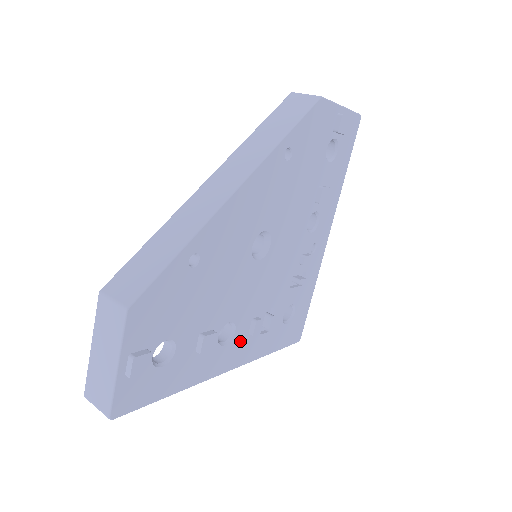
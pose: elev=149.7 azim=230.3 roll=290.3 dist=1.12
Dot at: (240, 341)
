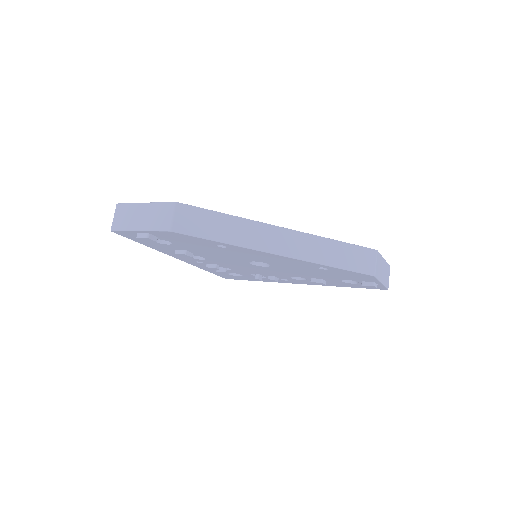
Dot at: occluded
